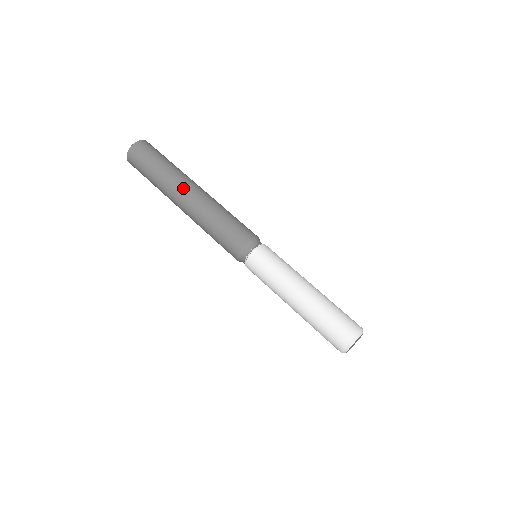
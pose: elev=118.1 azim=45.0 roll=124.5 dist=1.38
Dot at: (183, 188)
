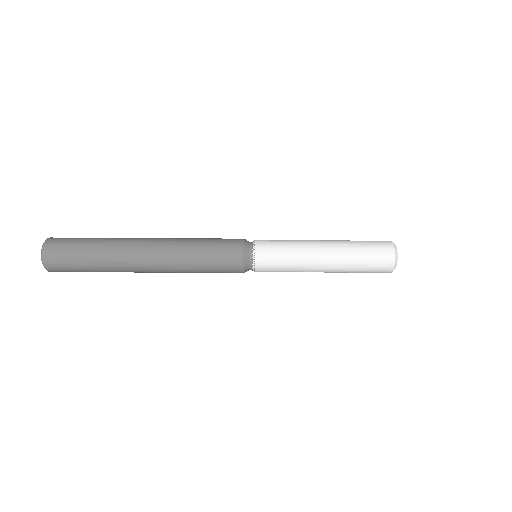
Dot at: (141, 238)
